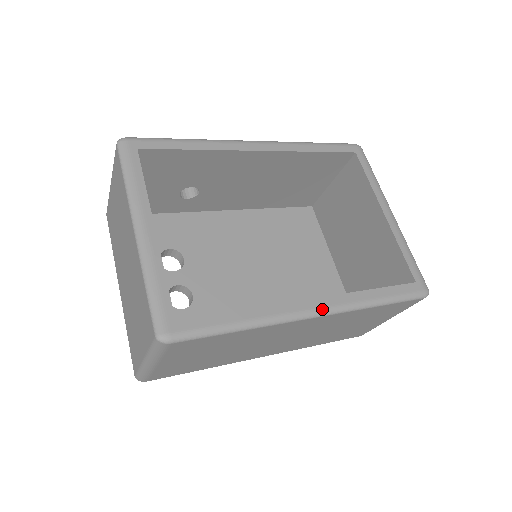
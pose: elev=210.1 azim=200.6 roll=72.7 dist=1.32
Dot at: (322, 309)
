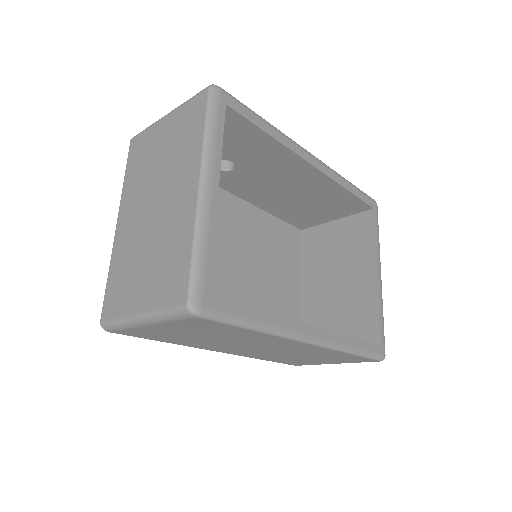
Dot at: (317, 339)
